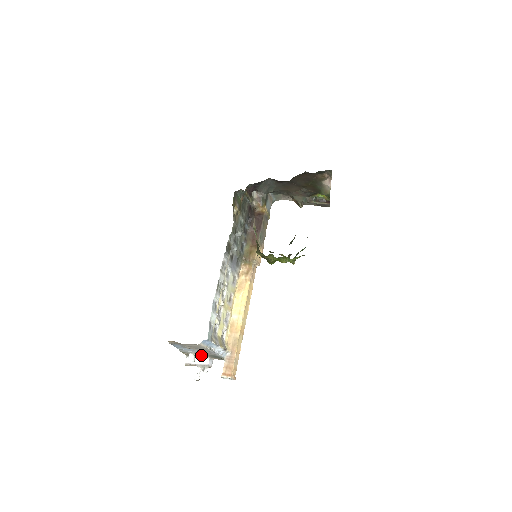
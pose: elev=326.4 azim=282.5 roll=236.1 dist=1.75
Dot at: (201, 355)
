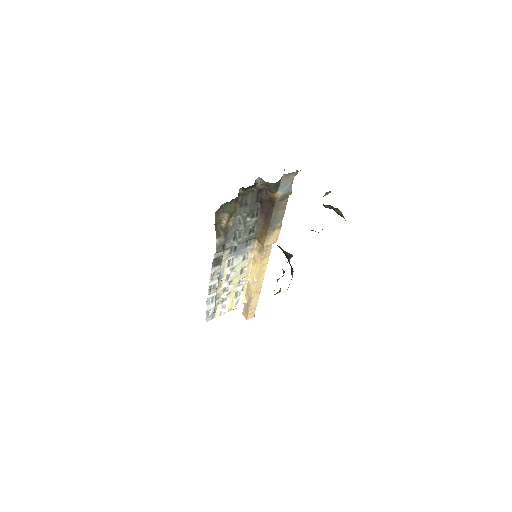
Dot at: occluded
